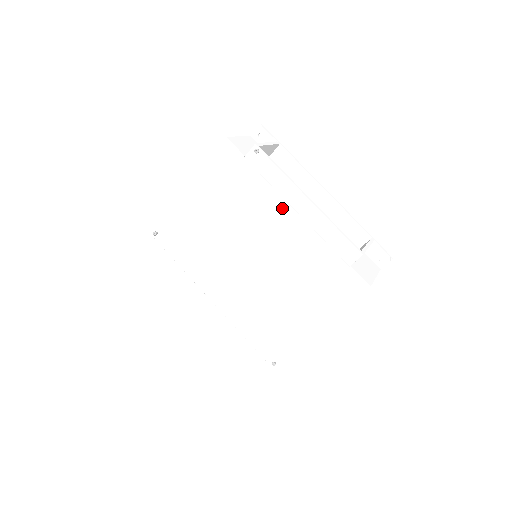
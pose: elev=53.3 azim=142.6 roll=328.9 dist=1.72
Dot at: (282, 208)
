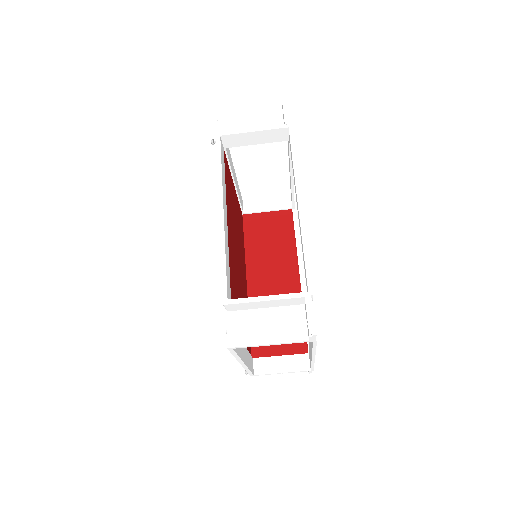
Dot at: occluded
